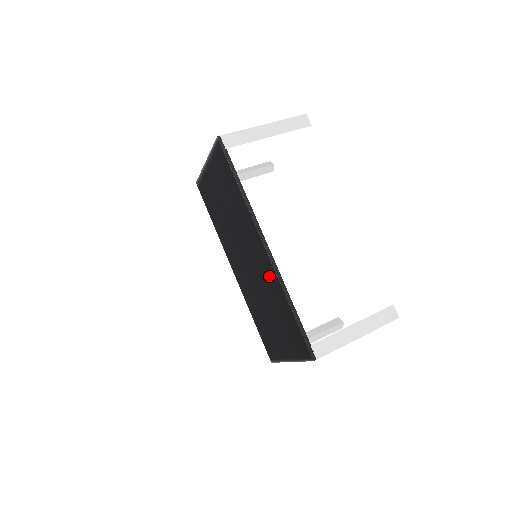
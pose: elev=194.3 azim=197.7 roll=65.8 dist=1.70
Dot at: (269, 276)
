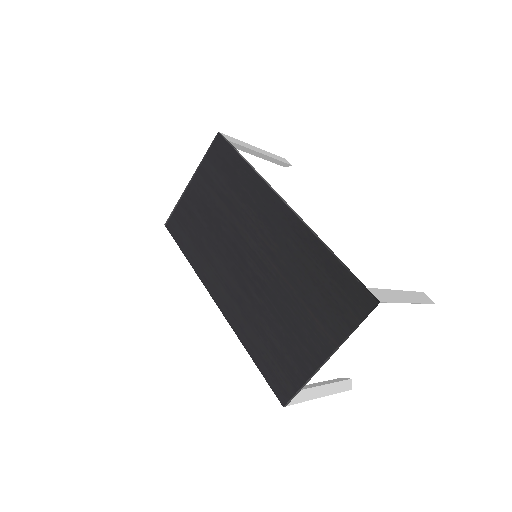
Dot at: (290, 240)
